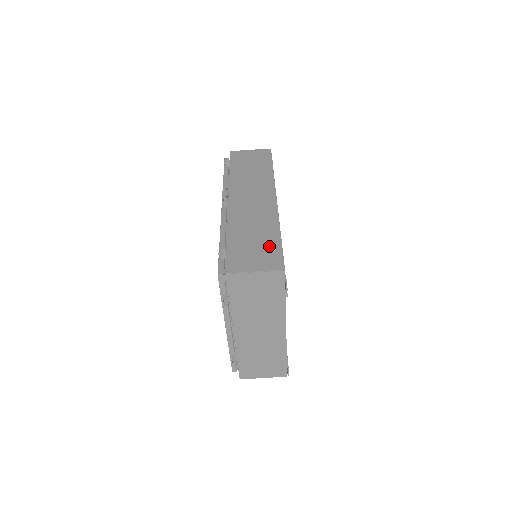
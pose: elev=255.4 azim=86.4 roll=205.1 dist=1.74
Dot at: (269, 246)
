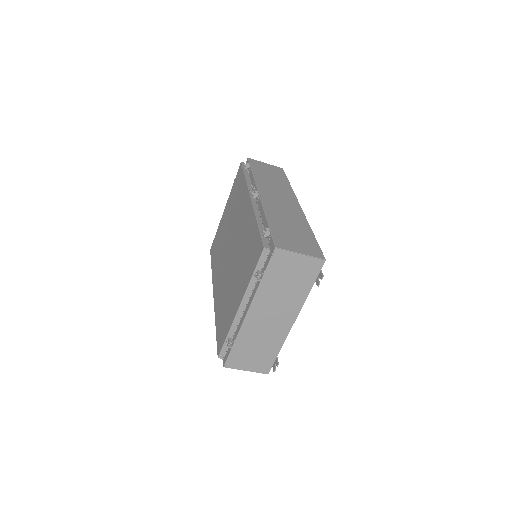
Dot at: (307, 238)
